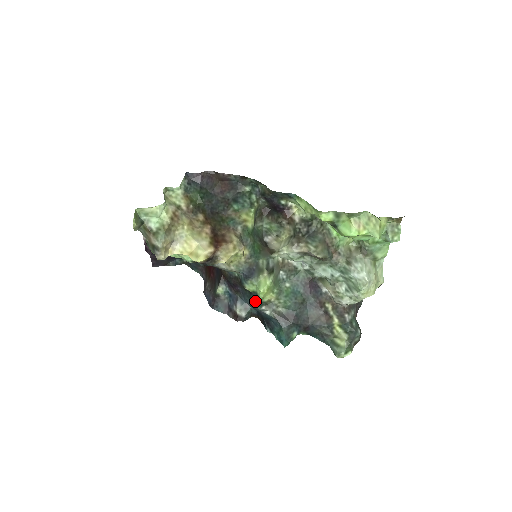
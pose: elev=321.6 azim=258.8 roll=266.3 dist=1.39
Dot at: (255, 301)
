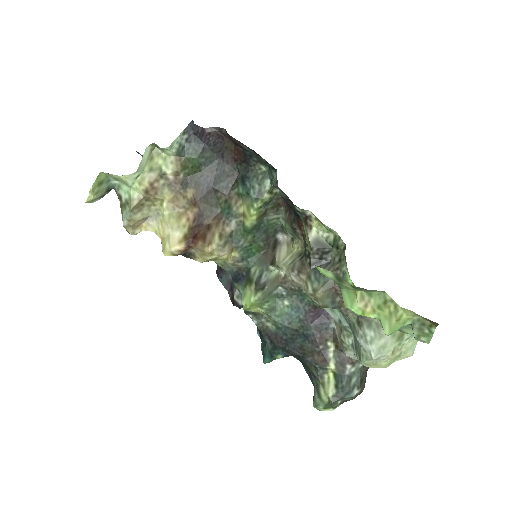
Dot at: occluded
